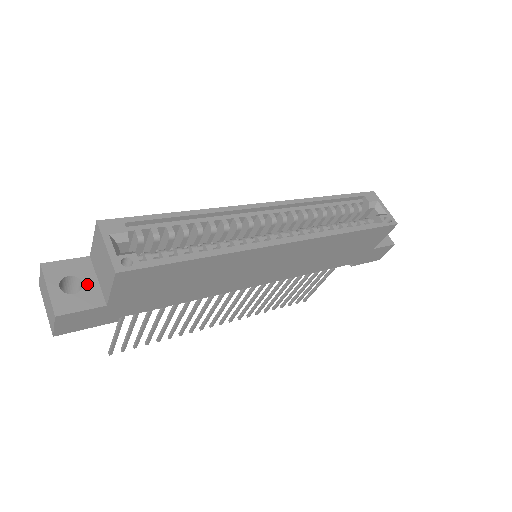
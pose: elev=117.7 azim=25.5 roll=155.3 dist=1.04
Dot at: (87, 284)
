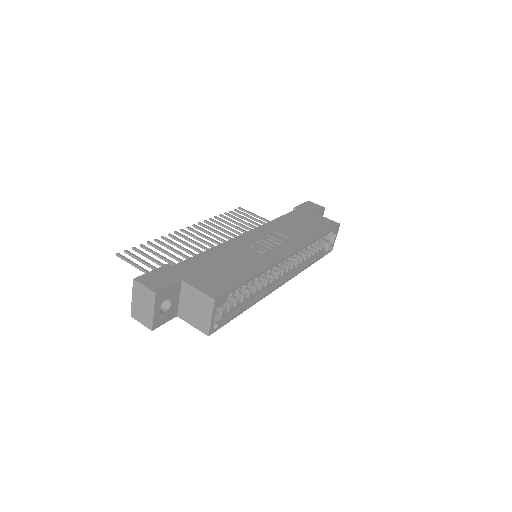
Dot at: (173, 303)
